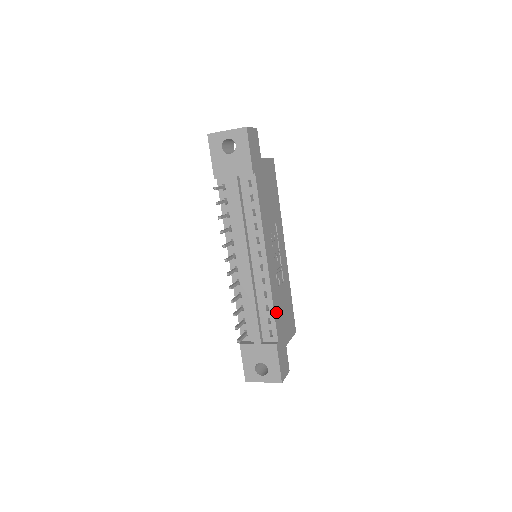
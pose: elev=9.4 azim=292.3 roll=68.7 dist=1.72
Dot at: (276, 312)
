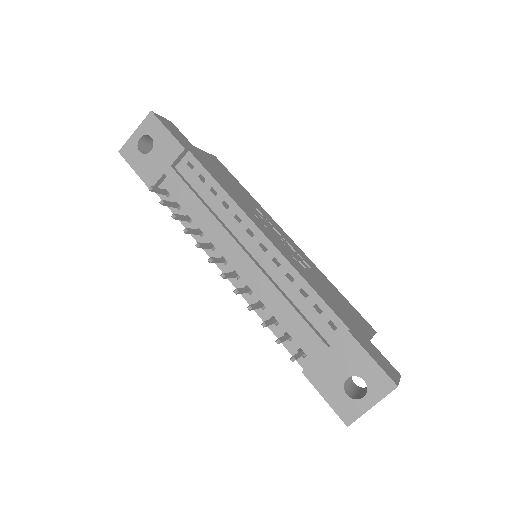
Dot at: (320, 294)
